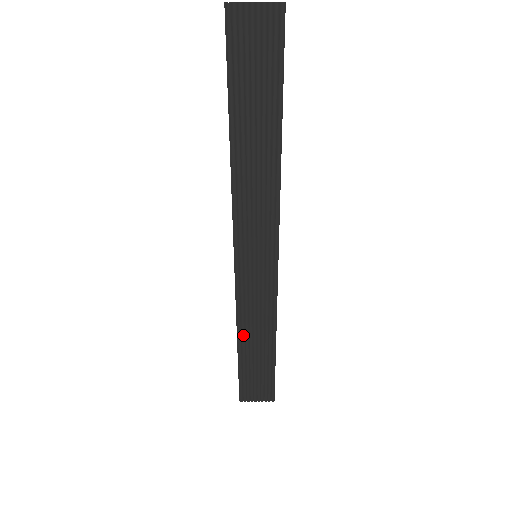
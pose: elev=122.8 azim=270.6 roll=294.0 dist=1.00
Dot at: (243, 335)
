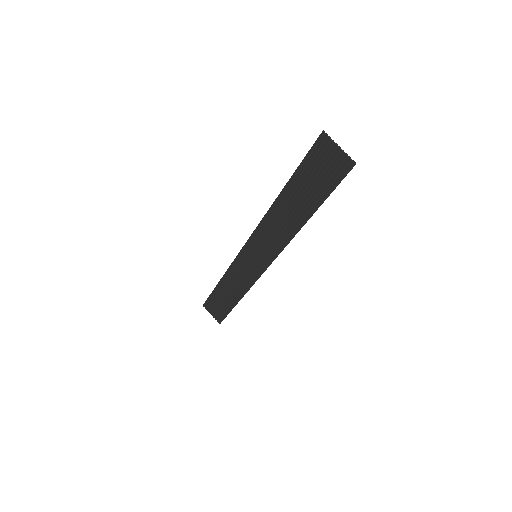
Dot at: (225, 281)
